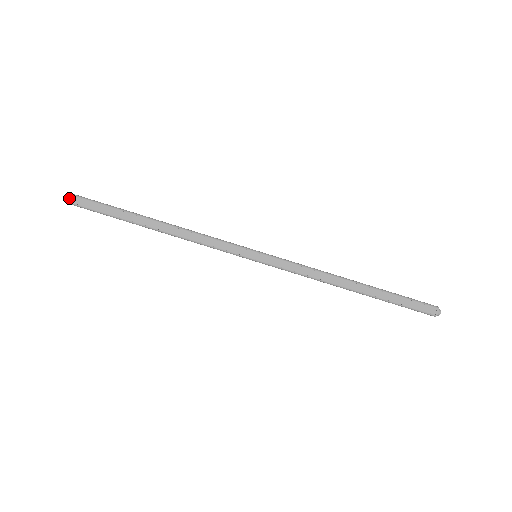
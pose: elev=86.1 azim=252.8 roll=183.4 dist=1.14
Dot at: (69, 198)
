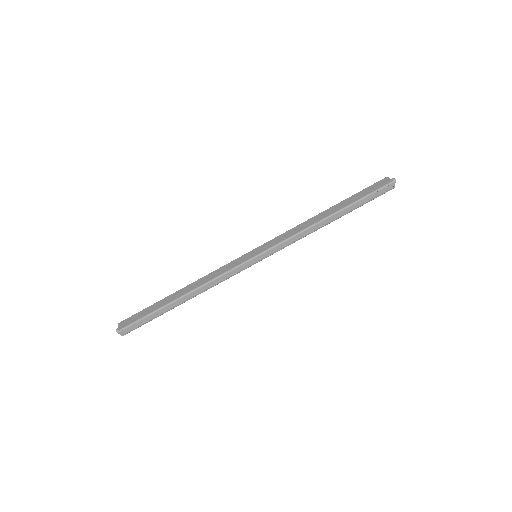
Dot at: (120, 334)
